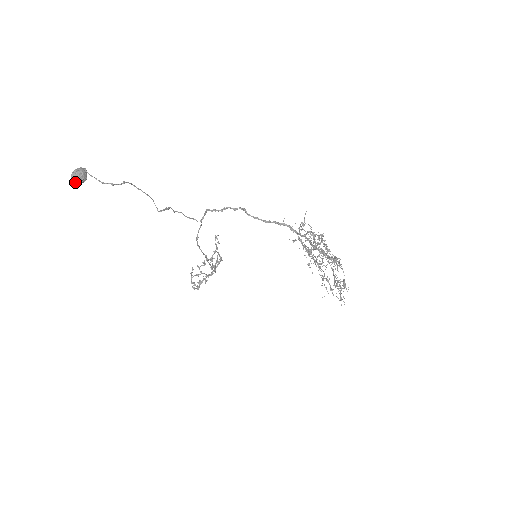
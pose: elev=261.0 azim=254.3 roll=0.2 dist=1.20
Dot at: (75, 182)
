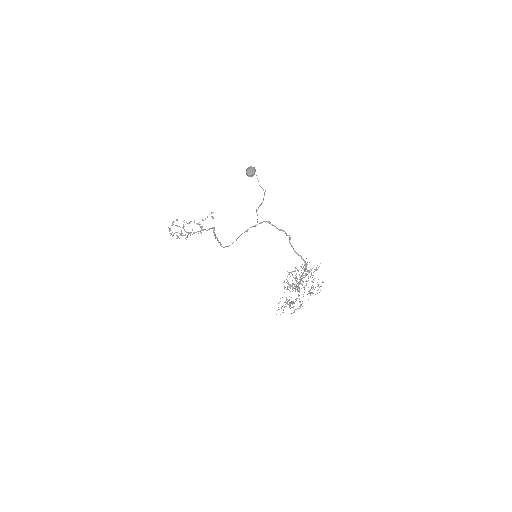
Dot at: (248, 175)
